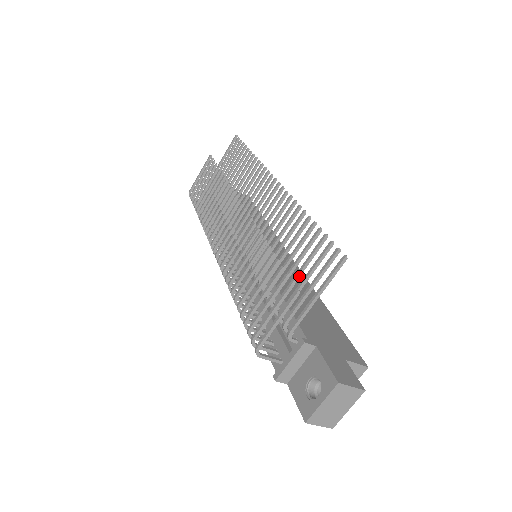
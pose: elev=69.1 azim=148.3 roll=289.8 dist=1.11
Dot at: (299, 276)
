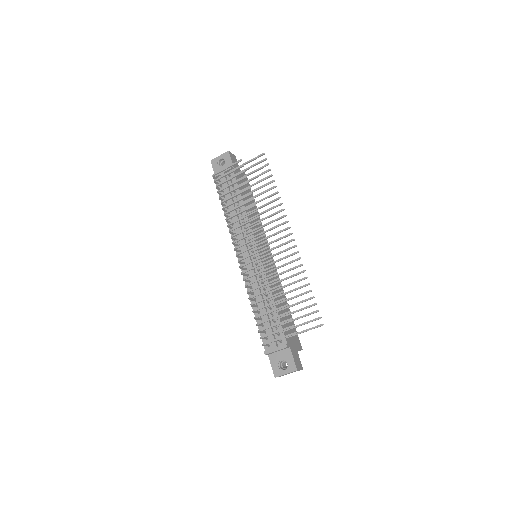
Dot at: occluded
